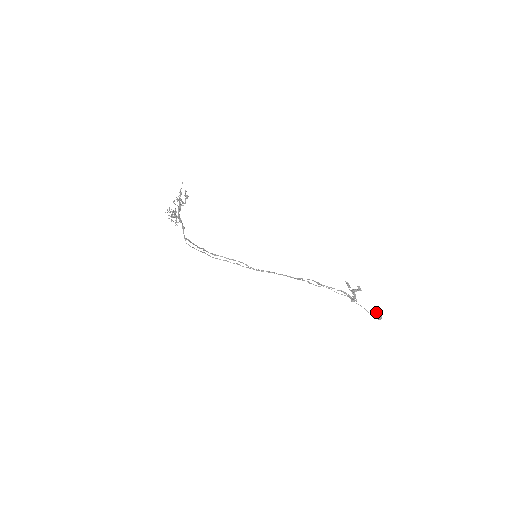
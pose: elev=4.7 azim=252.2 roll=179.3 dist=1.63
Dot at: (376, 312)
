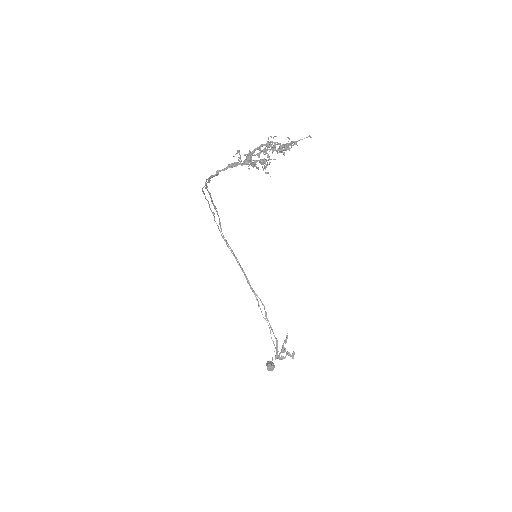
Dot at: (274, 367)
